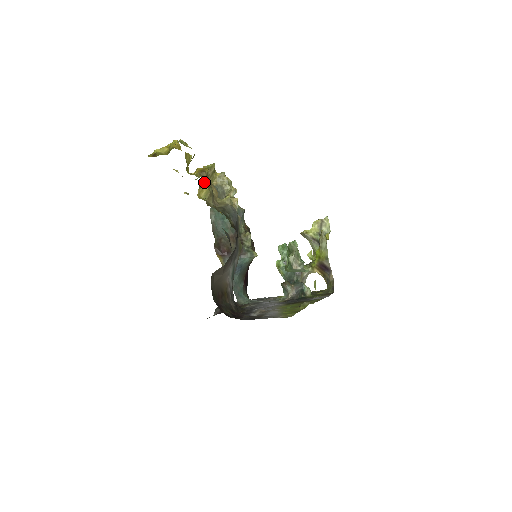
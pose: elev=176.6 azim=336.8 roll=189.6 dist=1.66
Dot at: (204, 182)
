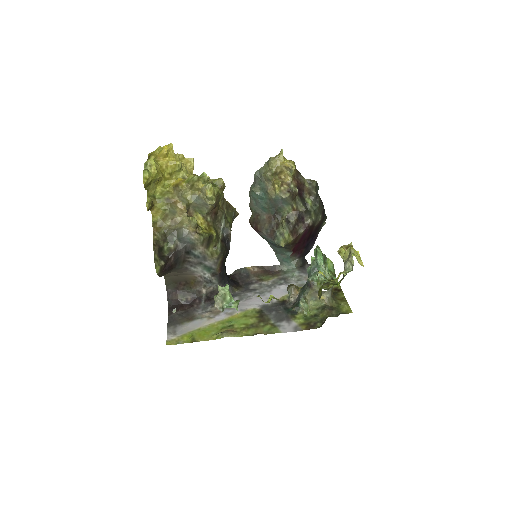
Dot at: (156, 207)
